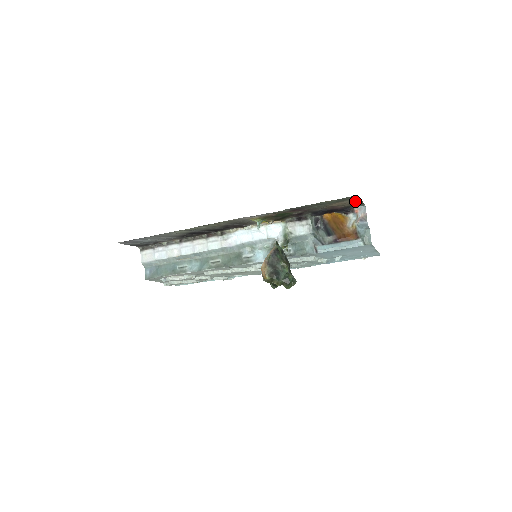
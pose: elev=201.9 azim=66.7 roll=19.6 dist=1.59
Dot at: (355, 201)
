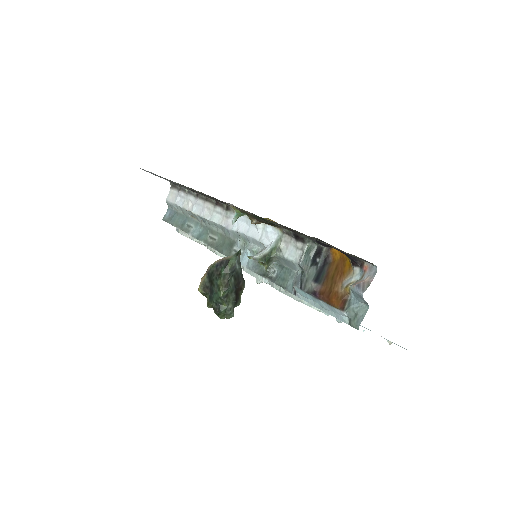
Dot at: occluded
